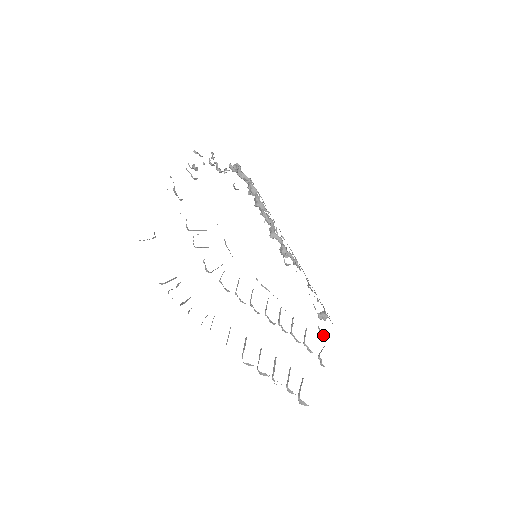
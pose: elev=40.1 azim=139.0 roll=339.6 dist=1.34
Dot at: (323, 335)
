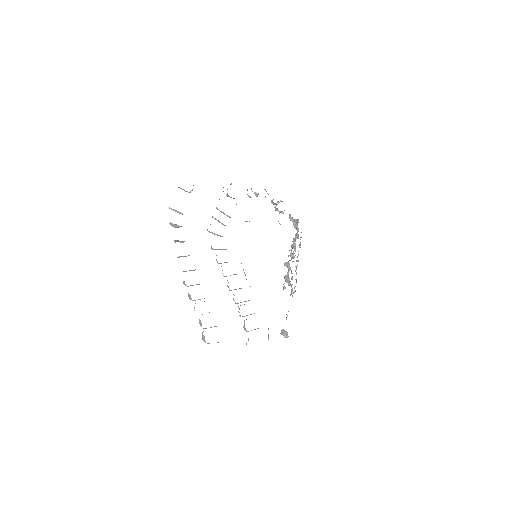
Dot at: (268, 334)
